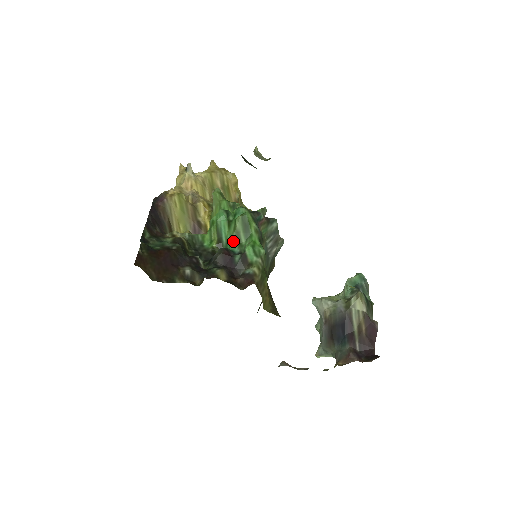
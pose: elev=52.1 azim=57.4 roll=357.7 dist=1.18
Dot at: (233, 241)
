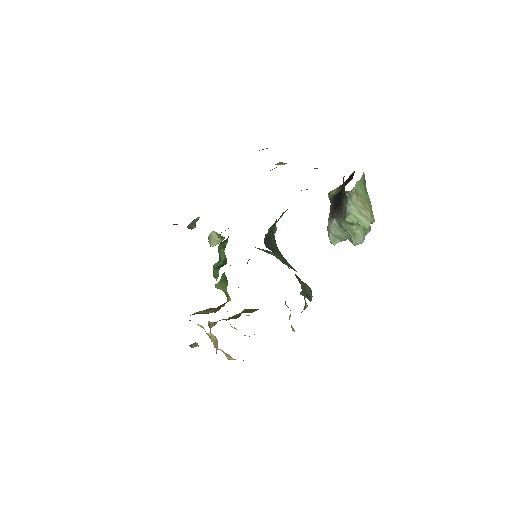
Dot at: (222, 251)
